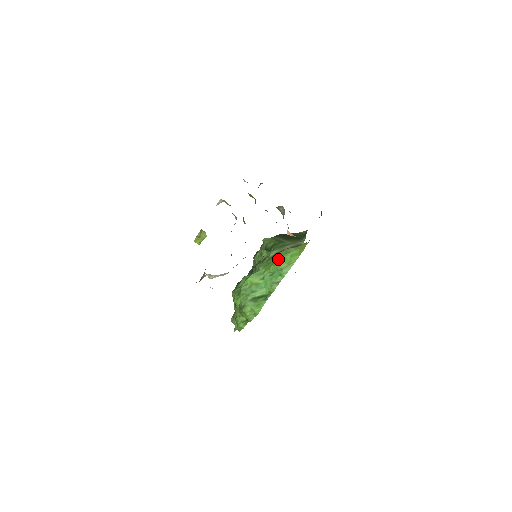
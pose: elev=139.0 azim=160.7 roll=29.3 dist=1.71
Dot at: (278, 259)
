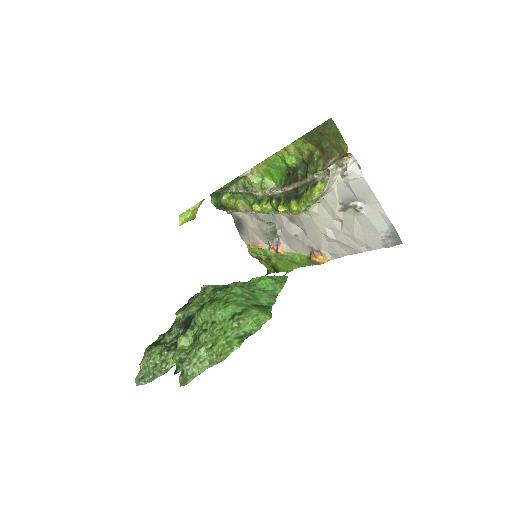
Dot at: (266, 276)
